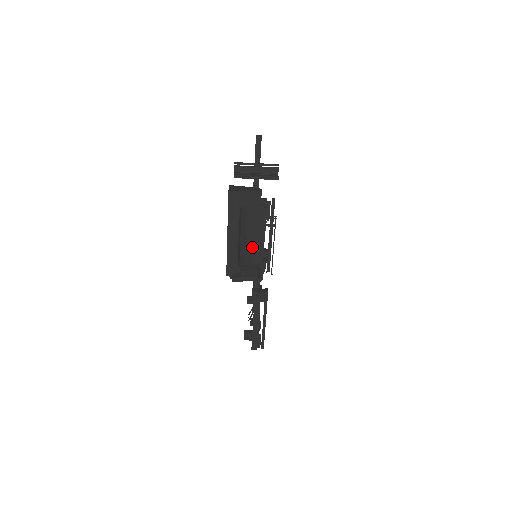
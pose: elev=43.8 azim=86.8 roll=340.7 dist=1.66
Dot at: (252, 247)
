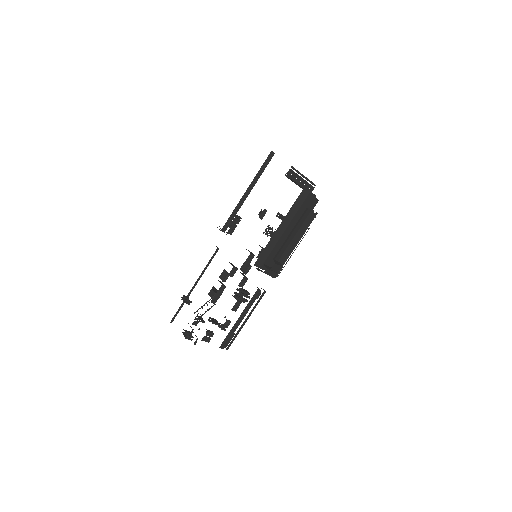
Dot at: (288, 246)
